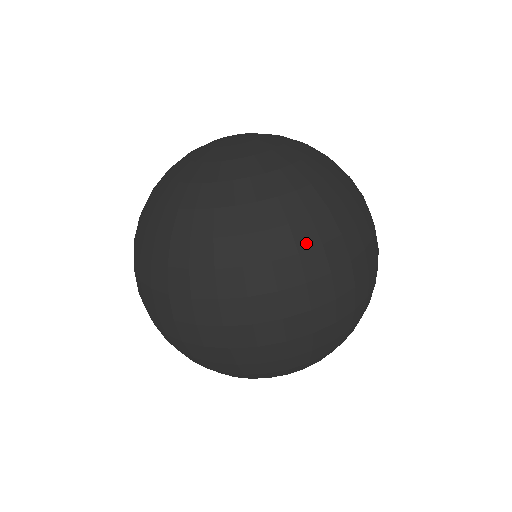
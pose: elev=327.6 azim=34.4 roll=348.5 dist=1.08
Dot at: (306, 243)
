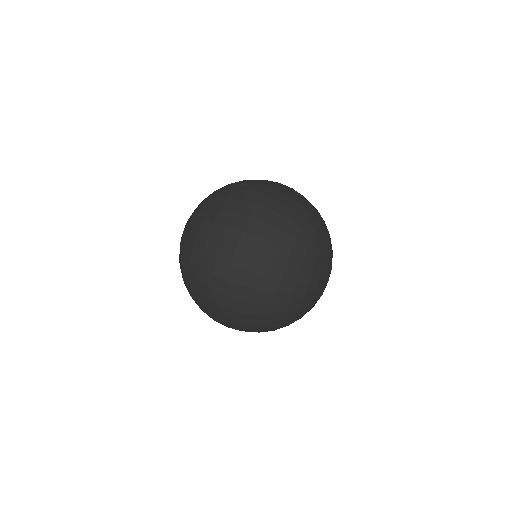
Dot at: occluded
